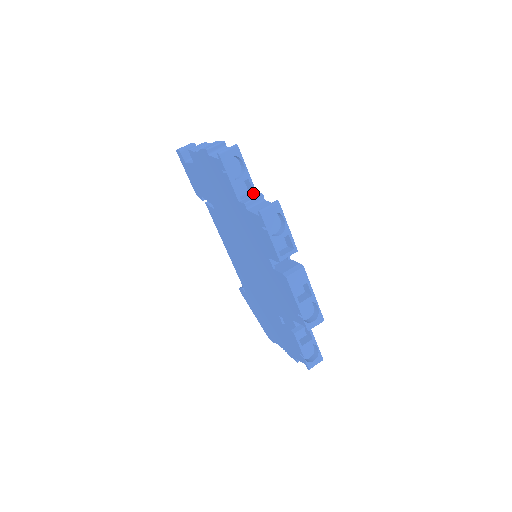
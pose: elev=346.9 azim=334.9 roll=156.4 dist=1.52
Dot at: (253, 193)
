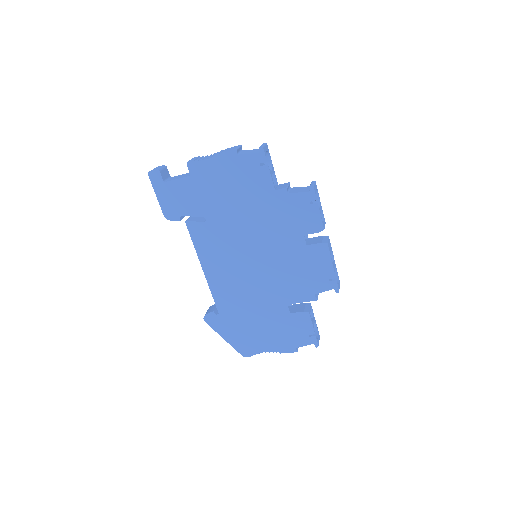
Dot at: (277, 185)
